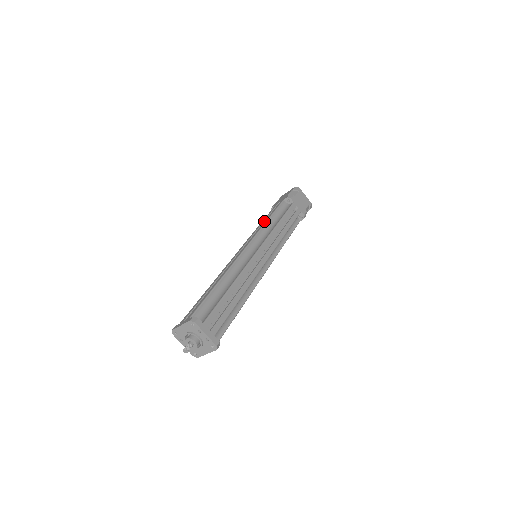
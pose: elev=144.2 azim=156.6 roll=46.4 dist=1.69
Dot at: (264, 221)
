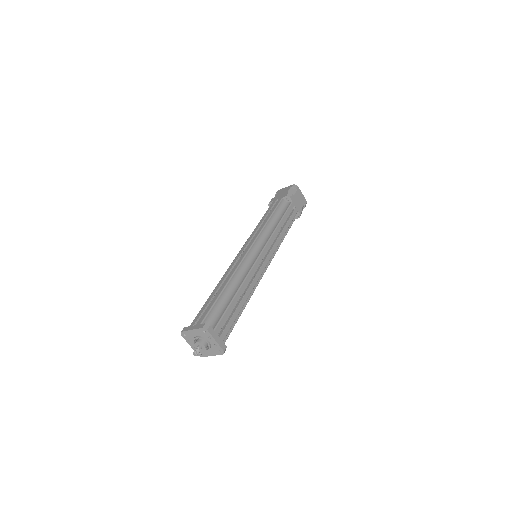
Dot at: (265, 220)
